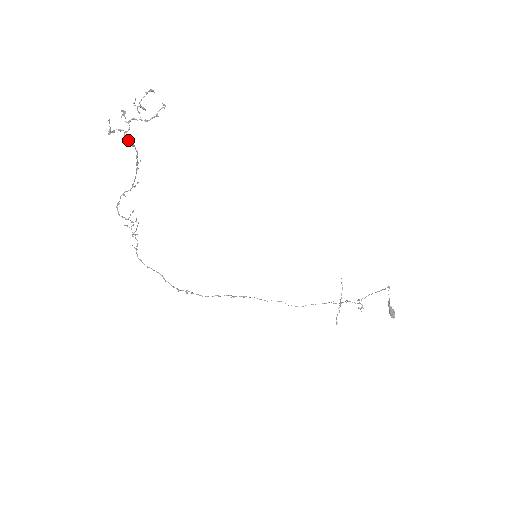
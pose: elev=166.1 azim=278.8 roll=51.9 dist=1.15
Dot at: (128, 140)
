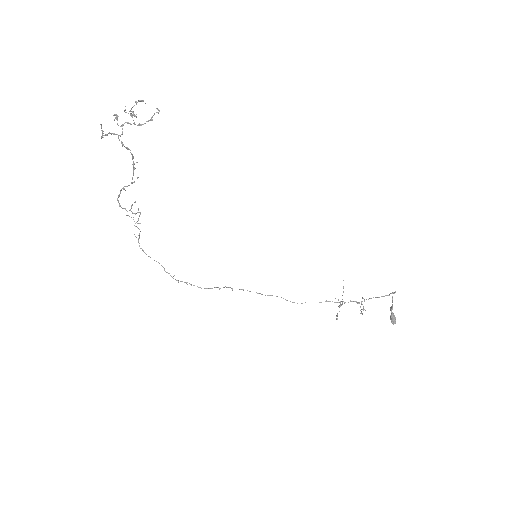
Dot at: (122, 144)
